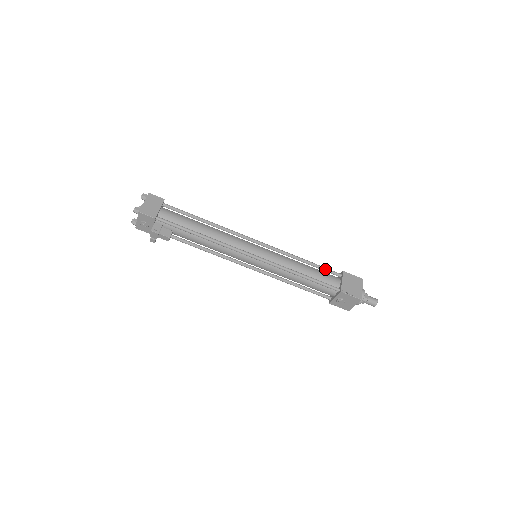
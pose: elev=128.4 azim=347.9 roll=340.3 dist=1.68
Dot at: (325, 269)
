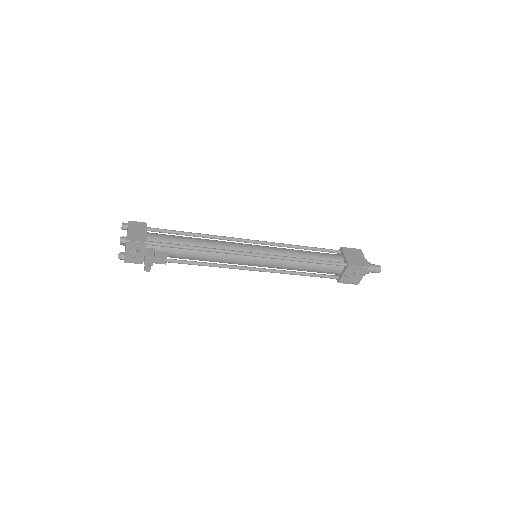
Dot at: (324, 250)
